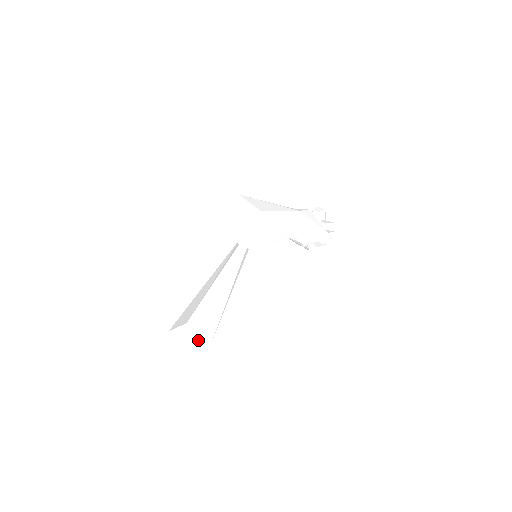
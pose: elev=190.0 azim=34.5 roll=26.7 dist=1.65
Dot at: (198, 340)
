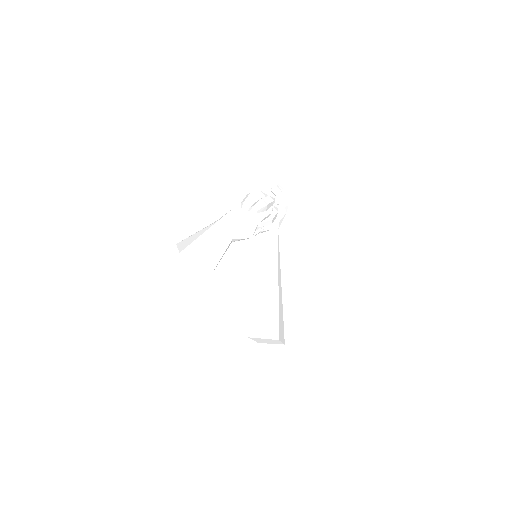
Dot at: (272, 341)
